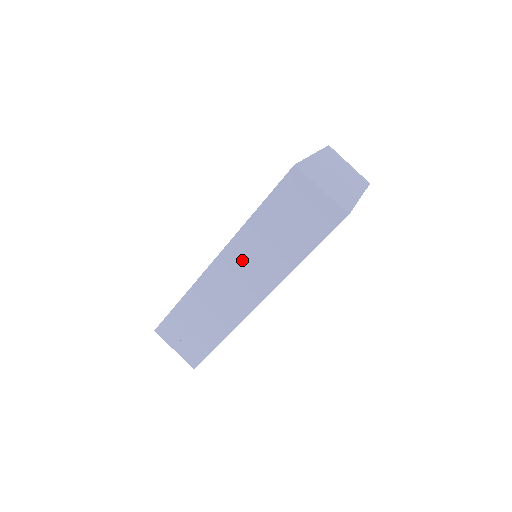
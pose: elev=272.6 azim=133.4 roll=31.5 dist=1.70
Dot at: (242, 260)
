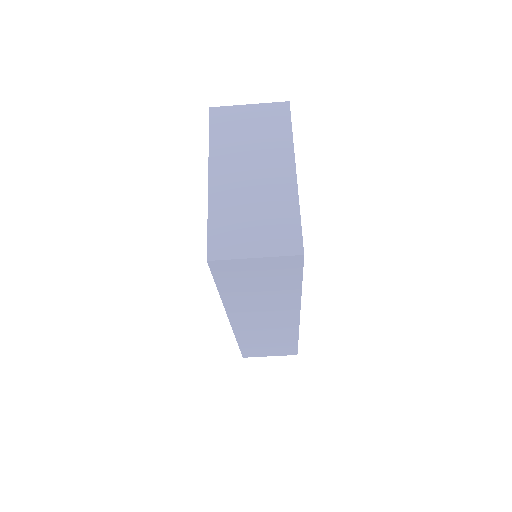
Dot at: (251, 314)
